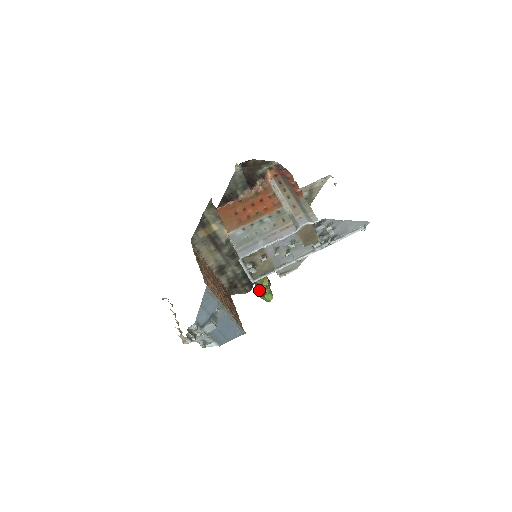
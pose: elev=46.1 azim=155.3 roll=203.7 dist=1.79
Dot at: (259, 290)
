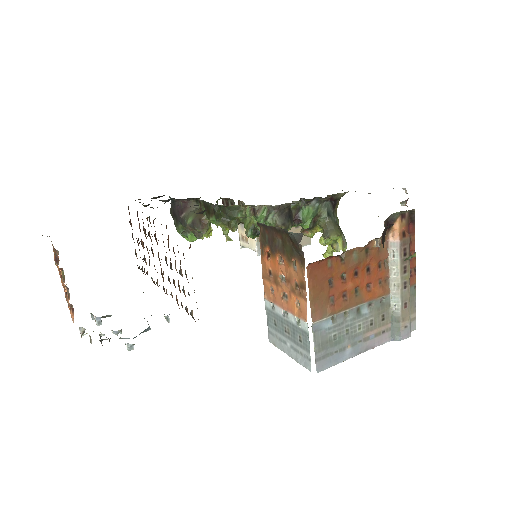
Dot at: occluded
